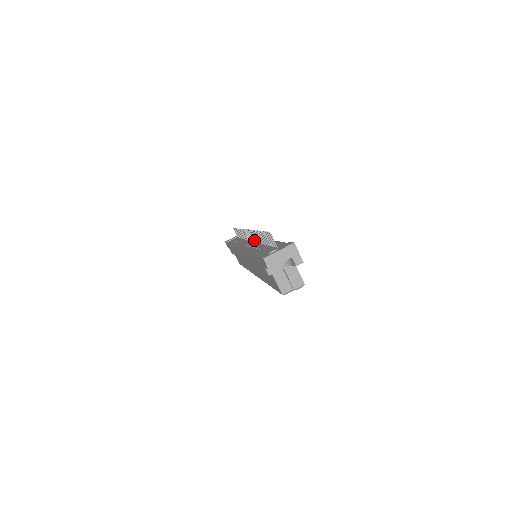
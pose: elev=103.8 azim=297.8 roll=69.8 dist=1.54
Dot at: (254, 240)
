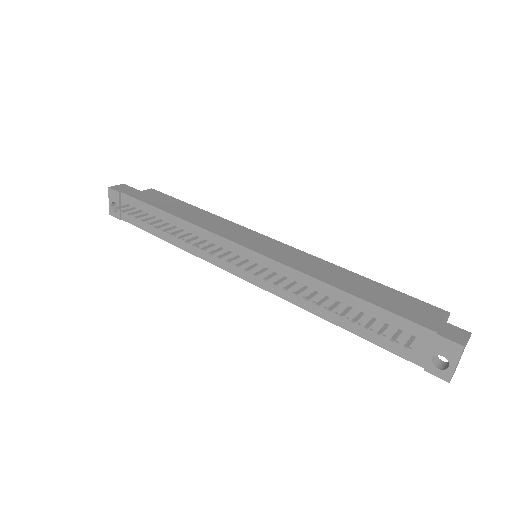
Dot at: (265, 271)
